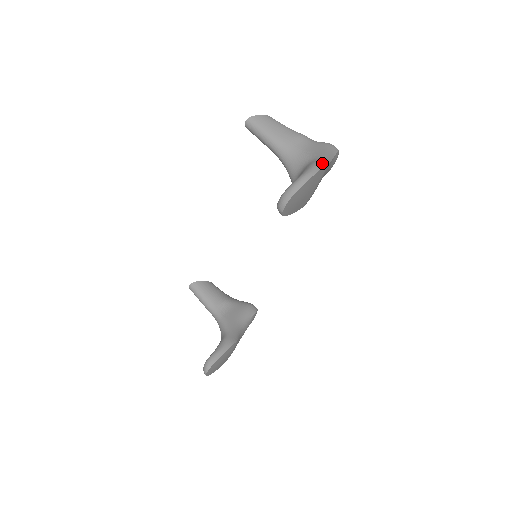
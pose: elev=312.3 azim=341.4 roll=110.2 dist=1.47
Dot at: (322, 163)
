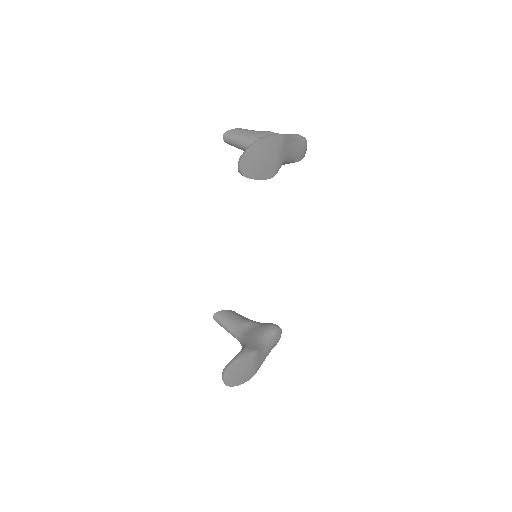
Dot at: (277, 133)
